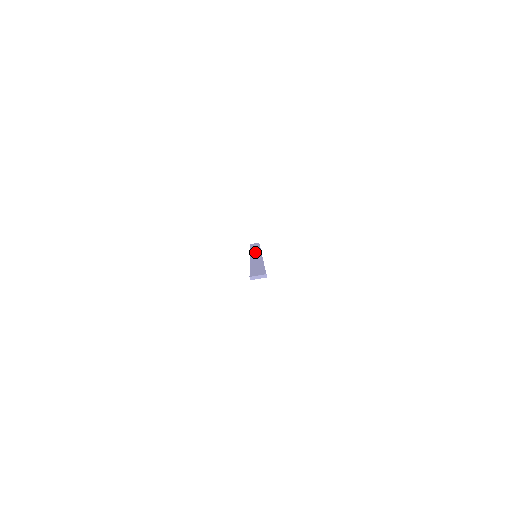
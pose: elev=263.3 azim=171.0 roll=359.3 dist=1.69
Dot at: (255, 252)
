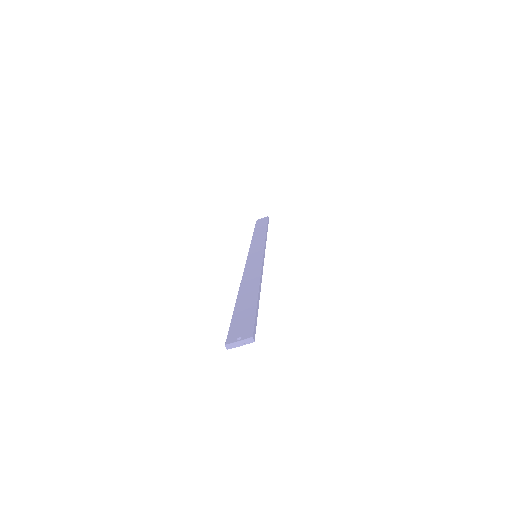
Dot at: (256, 246)
